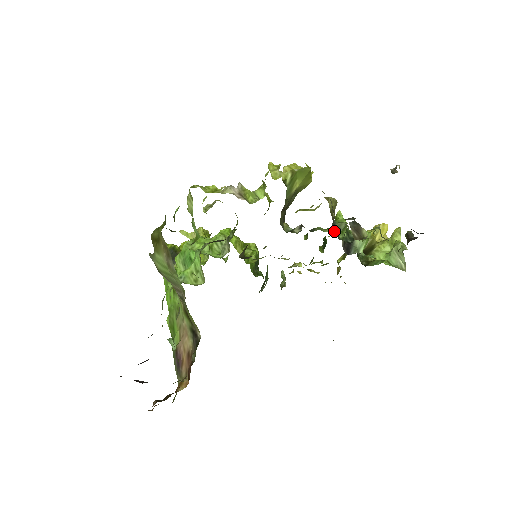
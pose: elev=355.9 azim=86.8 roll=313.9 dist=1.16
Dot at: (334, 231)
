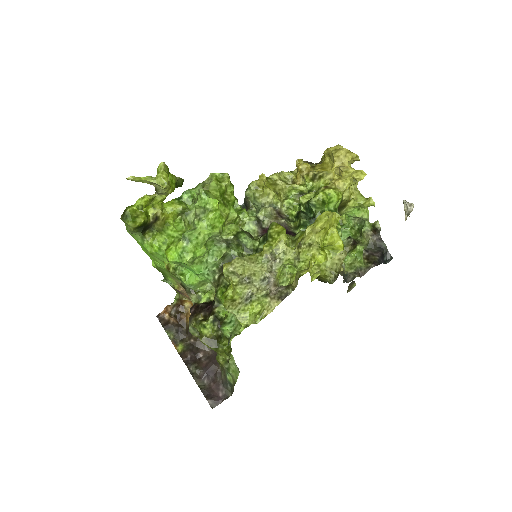
Dot at: (322, 202)
